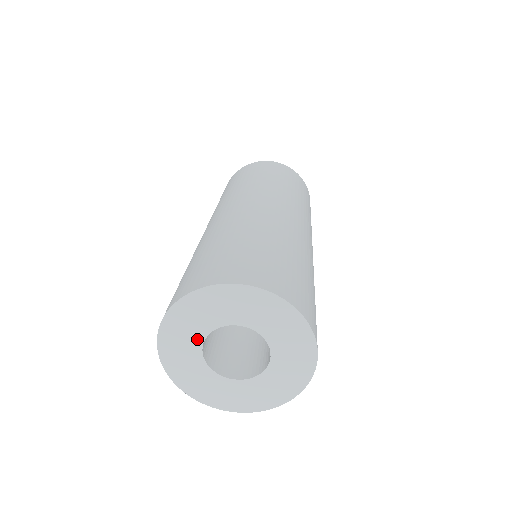
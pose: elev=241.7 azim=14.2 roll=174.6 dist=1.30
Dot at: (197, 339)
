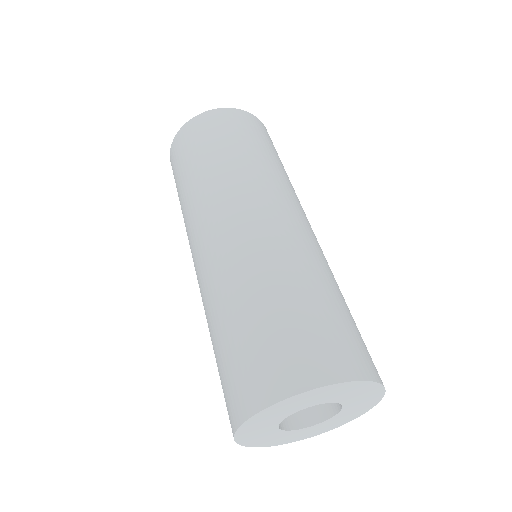
Dot at: (309, 405)
